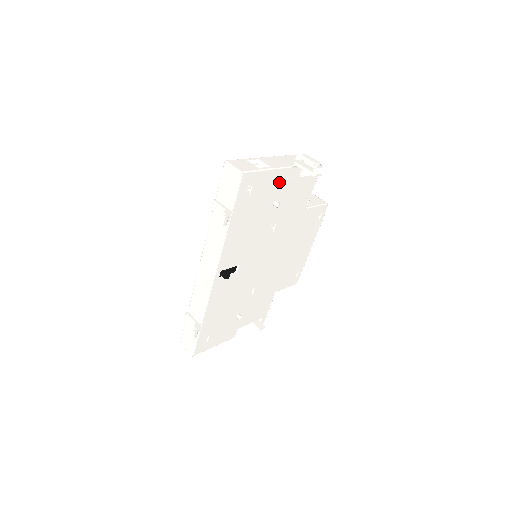
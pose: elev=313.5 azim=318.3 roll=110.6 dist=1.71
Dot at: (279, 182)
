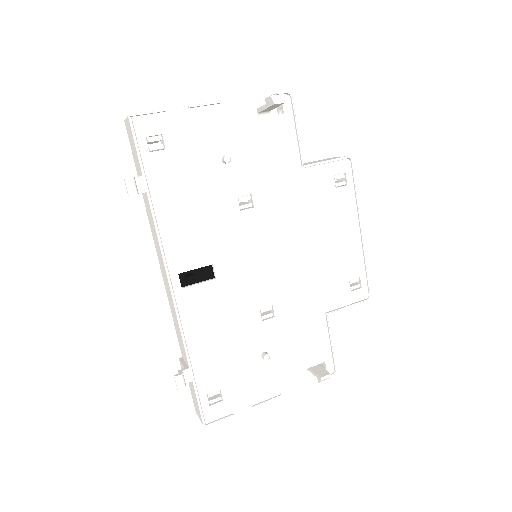
Dot at: (214, 126)
